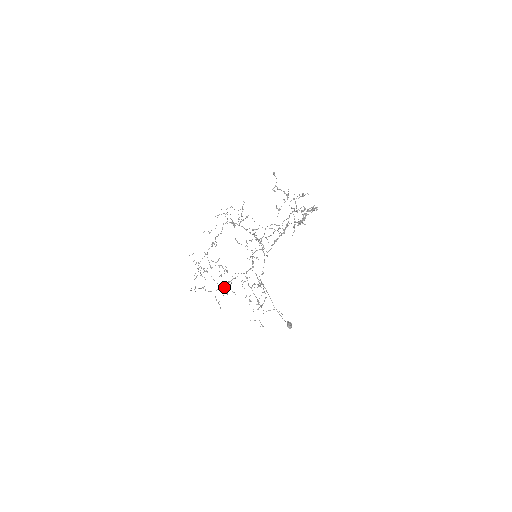
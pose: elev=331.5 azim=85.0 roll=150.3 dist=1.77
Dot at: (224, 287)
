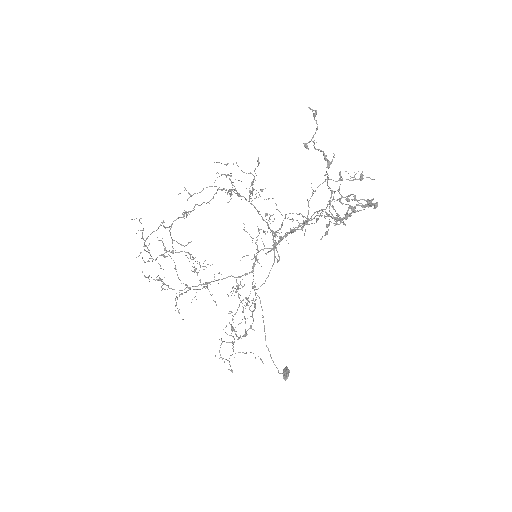
Dot at: occluded
